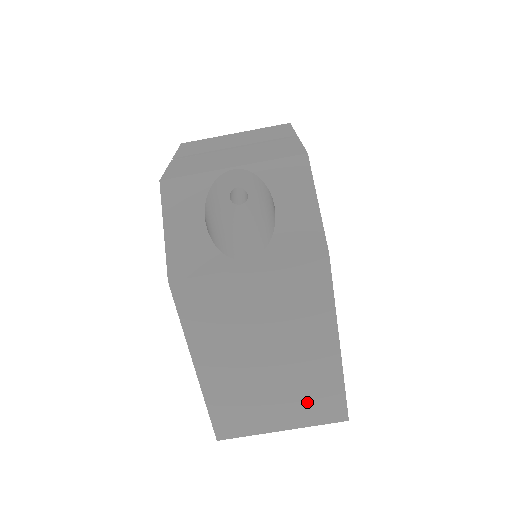
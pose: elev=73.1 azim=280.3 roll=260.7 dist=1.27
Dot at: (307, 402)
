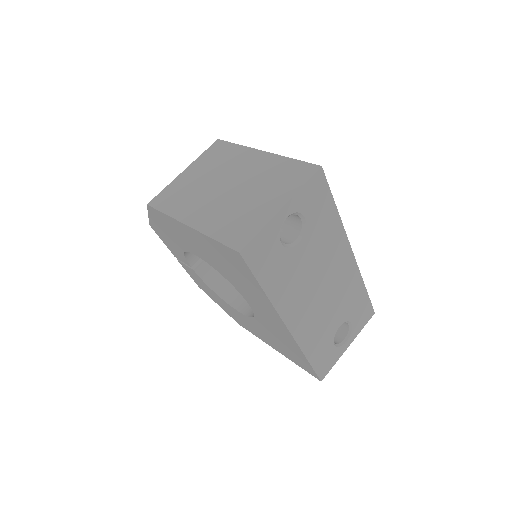
Dot at: (278, 182)
